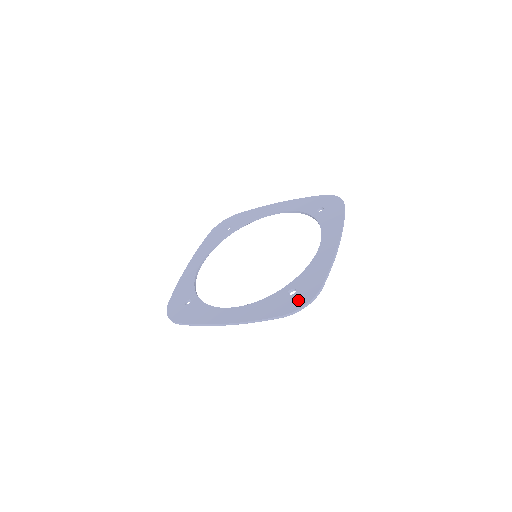
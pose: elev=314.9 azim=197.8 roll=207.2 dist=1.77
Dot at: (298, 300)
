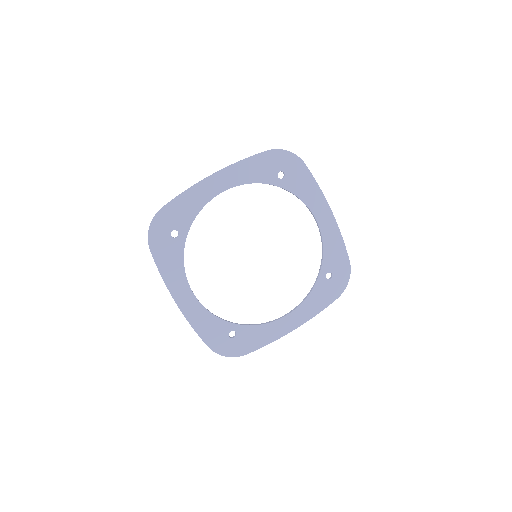
Dot at: (227, 348)
